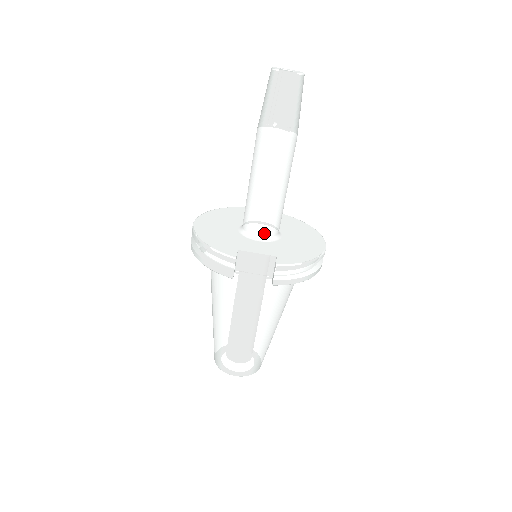
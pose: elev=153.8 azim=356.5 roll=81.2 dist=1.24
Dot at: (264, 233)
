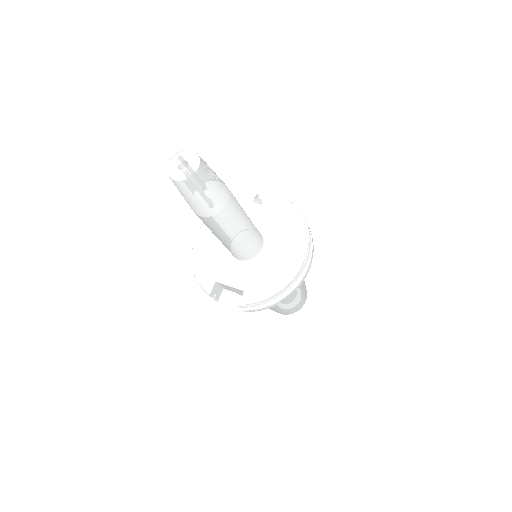
Dot at: (242, 259)
